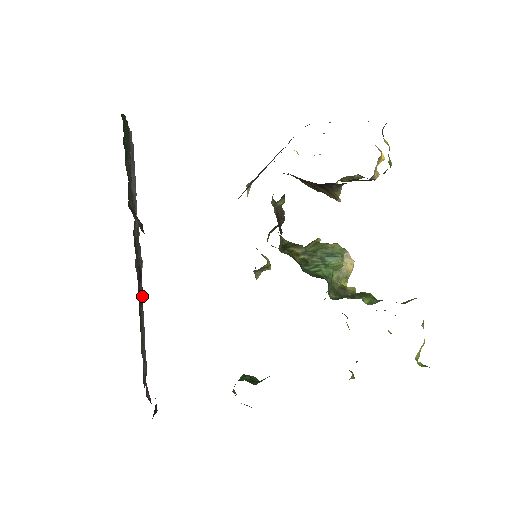
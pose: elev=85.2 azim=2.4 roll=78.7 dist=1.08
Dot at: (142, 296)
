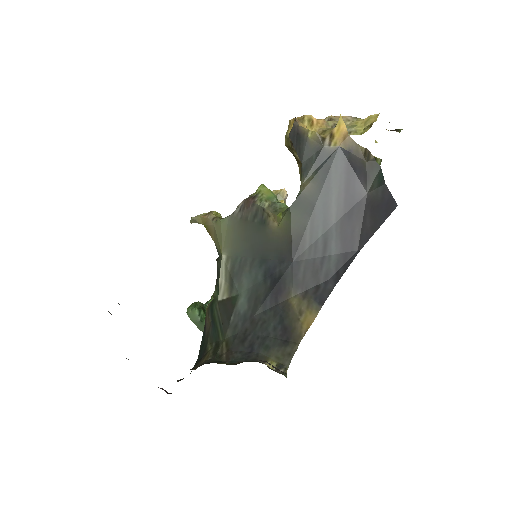
Dot at: occluded
